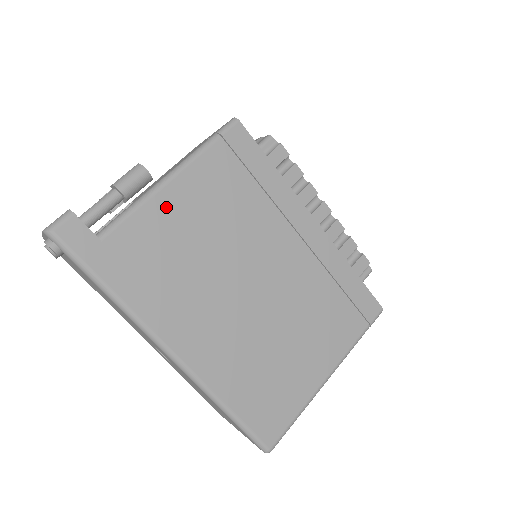
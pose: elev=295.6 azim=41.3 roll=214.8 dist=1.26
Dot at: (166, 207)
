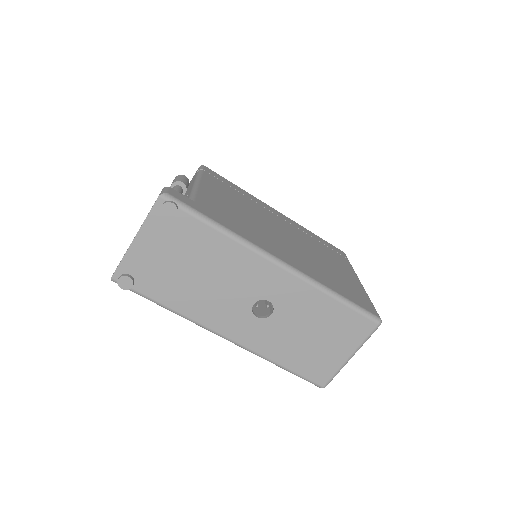
Dot at: (209, 193)
